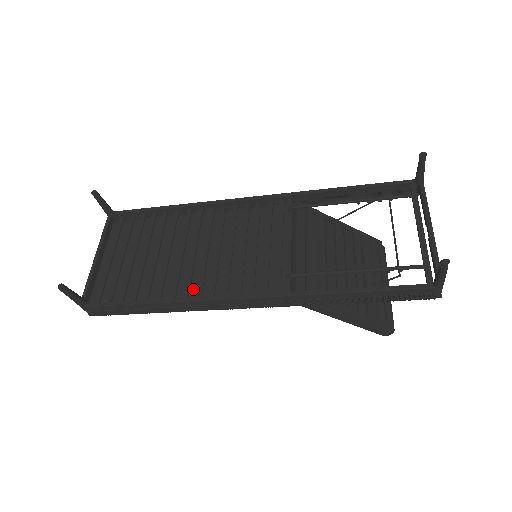
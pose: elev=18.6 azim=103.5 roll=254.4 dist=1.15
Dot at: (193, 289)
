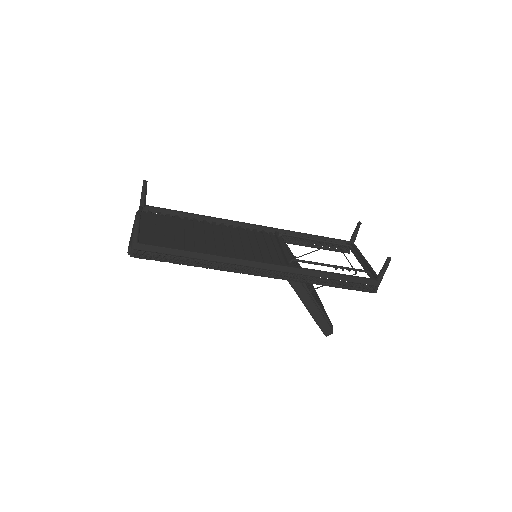
Dot at: occluded
